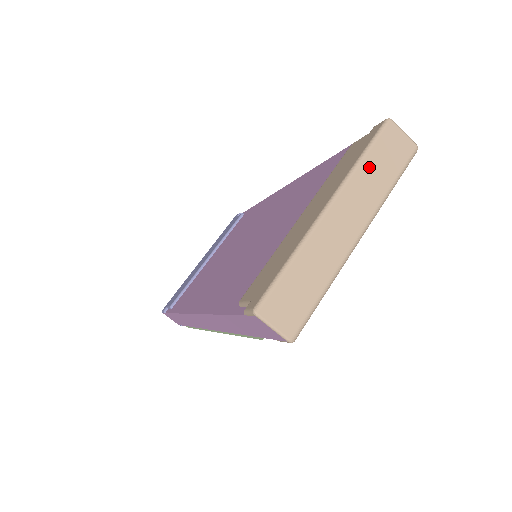
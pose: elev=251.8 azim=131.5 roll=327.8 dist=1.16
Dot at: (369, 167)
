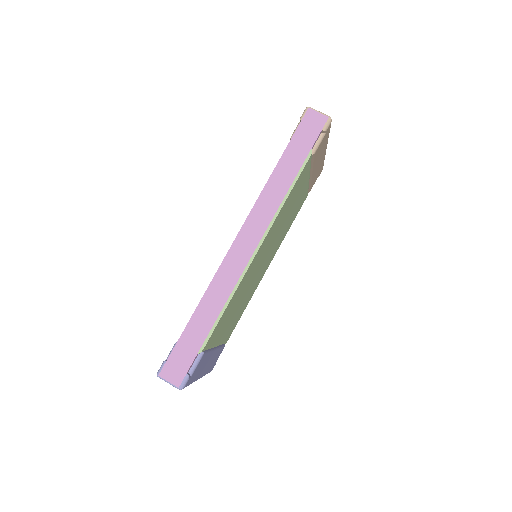
Dot at: occluded
